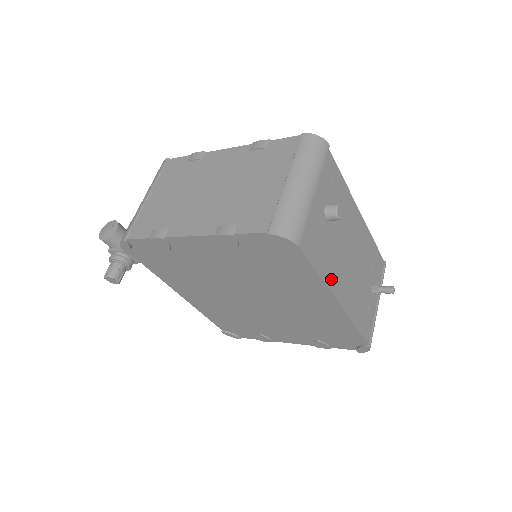
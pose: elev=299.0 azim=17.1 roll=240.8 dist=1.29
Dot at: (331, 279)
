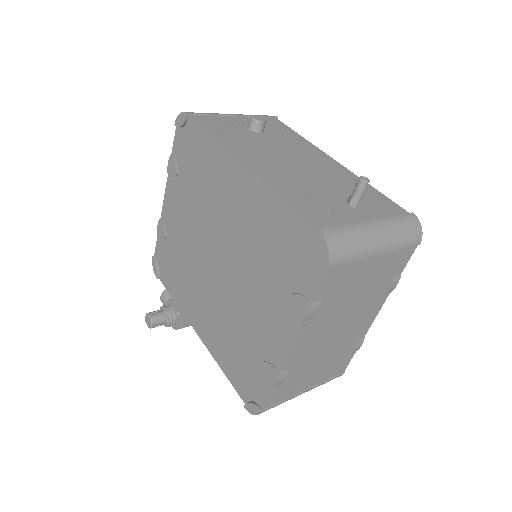
Dot at: (236, 148)
